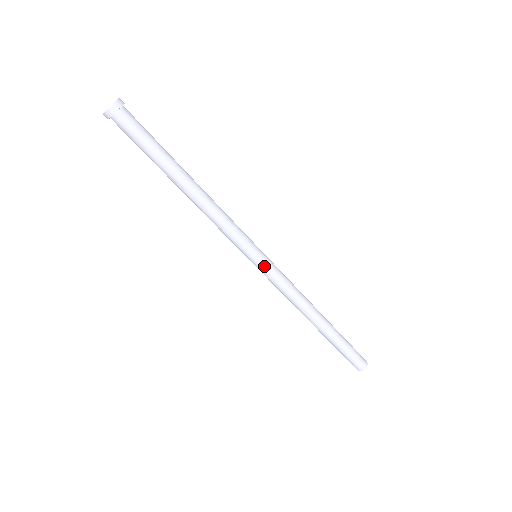
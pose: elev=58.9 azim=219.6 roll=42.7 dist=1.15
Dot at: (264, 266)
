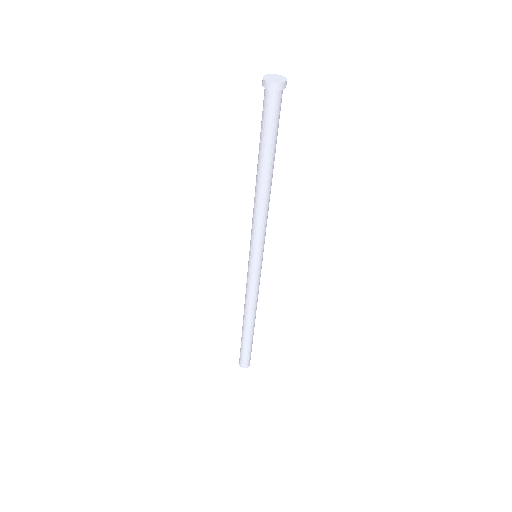
Dot at: (254, 268)
